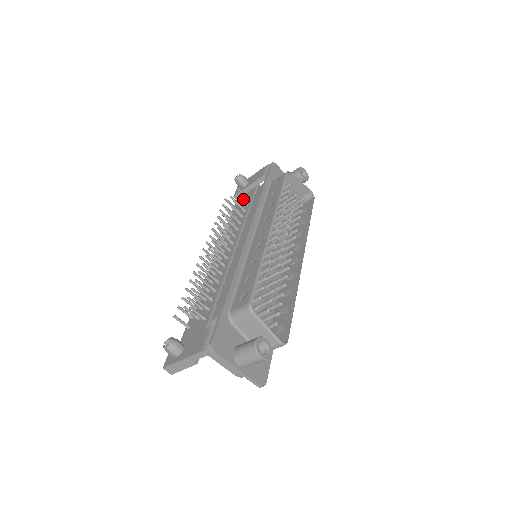
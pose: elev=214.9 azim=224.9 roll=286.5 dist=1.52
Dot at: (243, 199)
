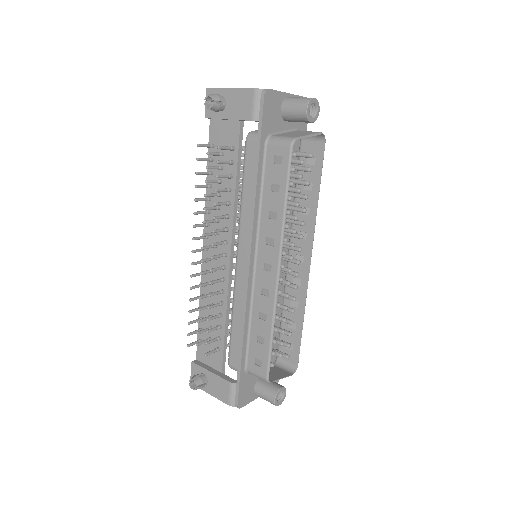
Dot at: (222, 134)
